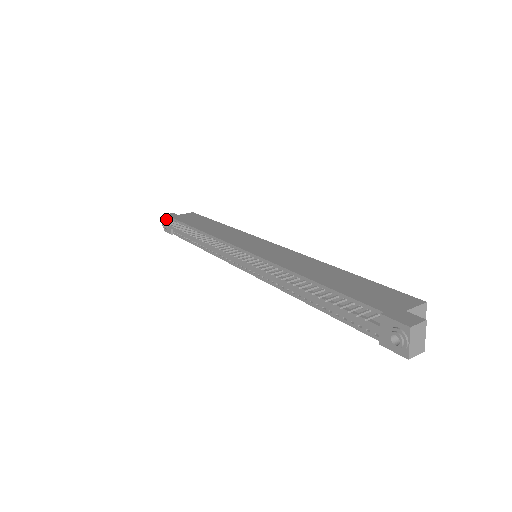
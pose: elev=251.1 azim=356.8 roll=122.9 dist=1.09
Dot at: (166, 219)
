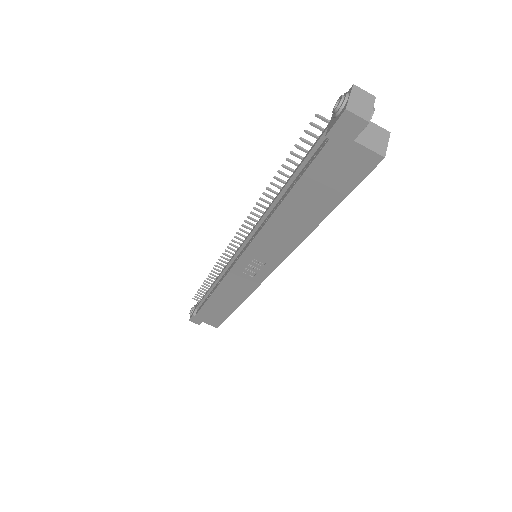
Dot at: (196, 305)
